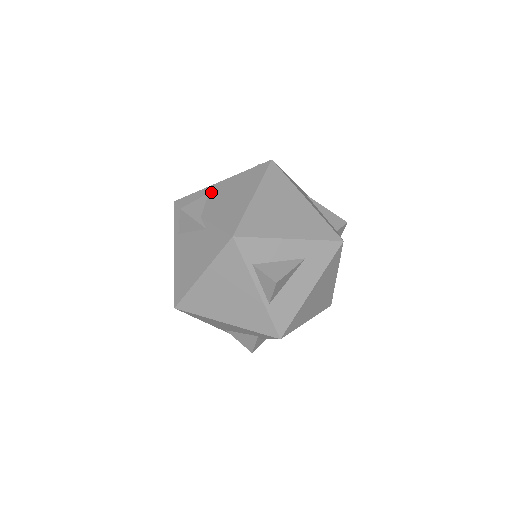
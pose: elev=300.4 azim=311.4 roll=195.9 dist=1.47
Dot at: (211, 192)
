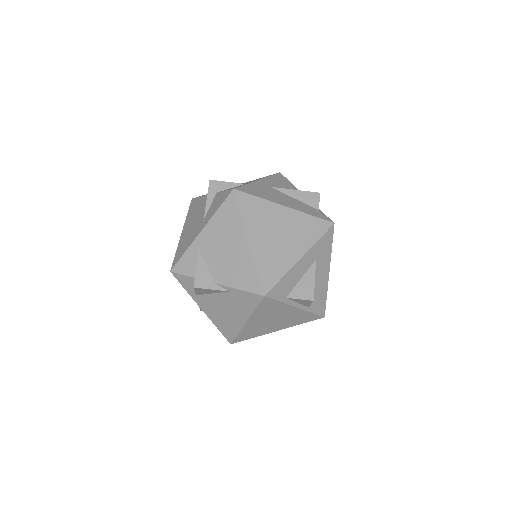
Dot at: (201, 249)
